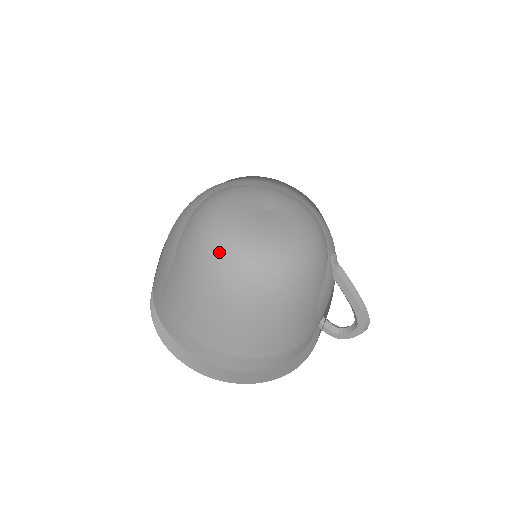
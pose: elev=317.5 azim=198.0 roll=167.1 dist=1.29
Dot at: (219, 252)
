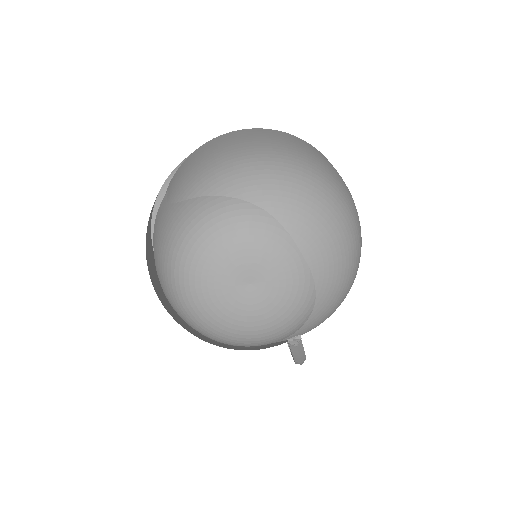
Dot at: (172, 273)
